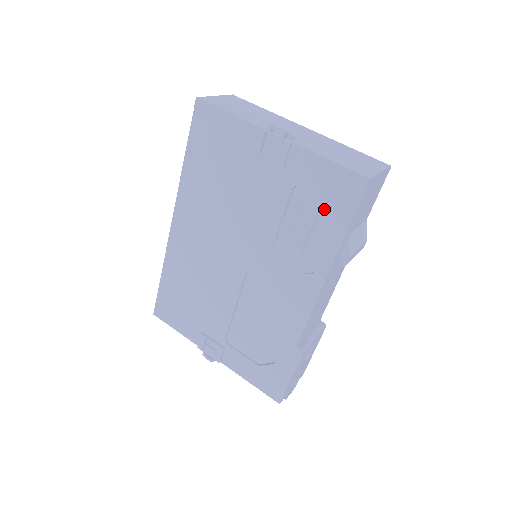
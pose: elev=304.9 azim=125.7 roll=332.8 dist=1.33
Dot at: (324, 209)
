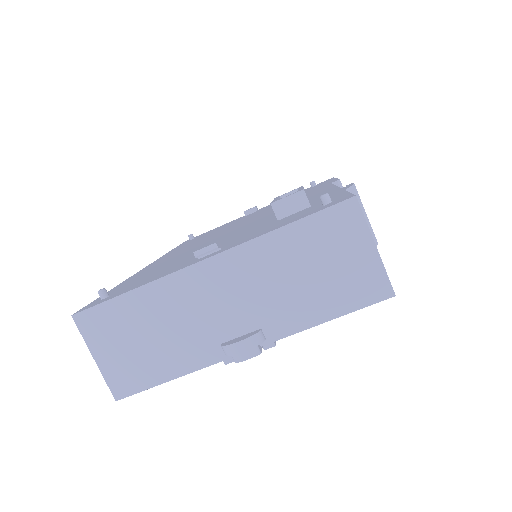
Dot at: occluded
